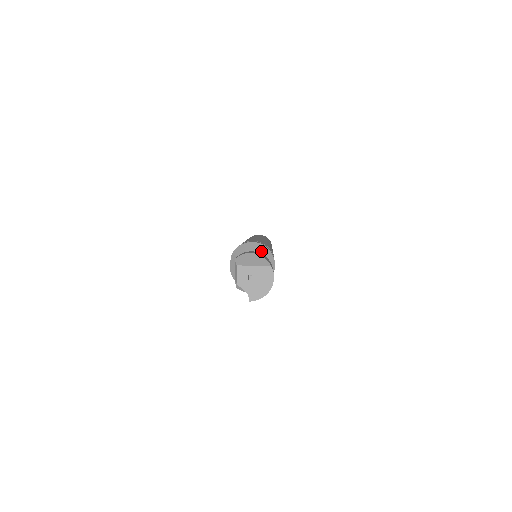
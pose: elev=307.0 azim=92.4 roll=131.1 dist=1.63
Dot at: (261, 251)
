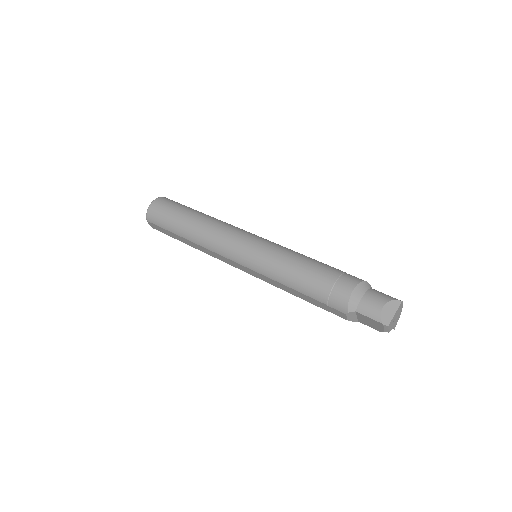
Dot at: (364, 290)
